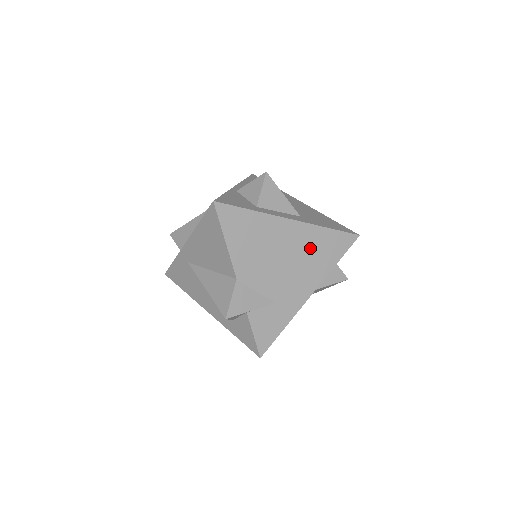
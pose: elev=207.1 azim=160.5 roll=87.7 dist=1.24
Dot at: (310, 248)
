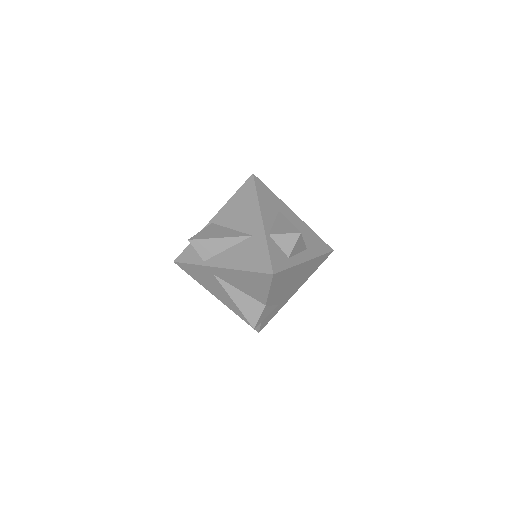
Dot at: (308, 270)
